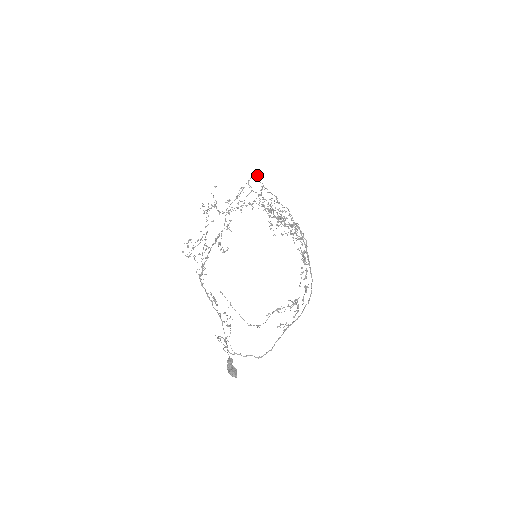
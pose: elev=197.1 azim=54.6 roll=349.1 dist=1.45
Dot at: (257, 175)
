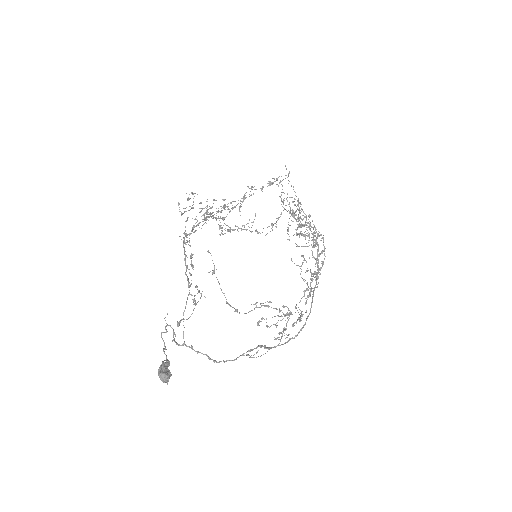
Dot at: occluded
